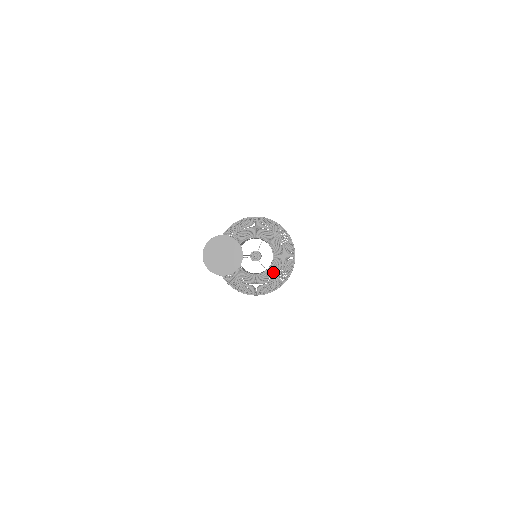
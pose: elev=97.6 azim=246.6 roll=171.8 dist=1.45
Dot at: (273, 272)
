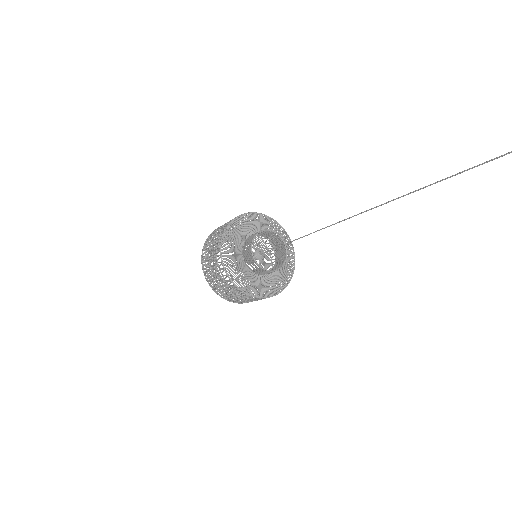
Dot at: (270, 279)
